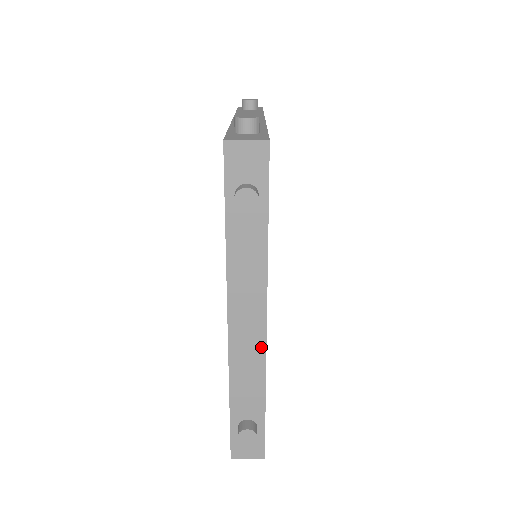
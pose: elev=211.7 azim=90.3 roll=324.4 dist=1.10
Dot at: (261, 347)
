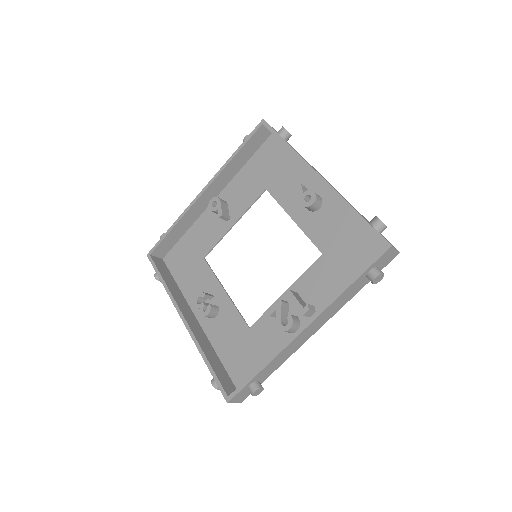
Dot at: (302, 343)
